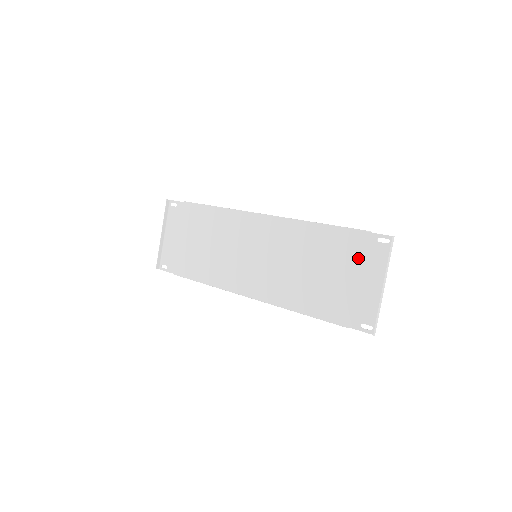
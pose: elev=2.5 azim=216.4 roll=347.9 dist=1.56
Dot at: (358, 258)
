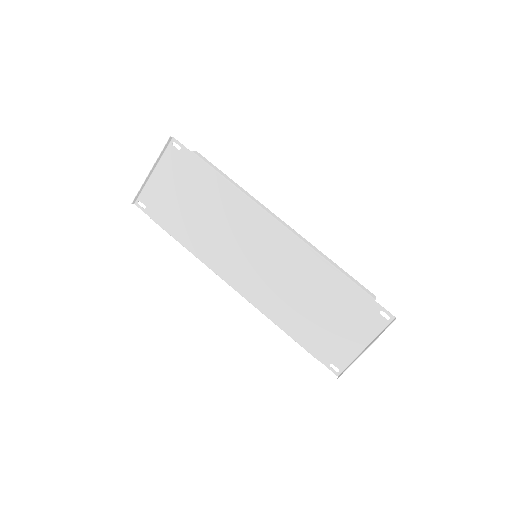
Dot at: (355, 316)
